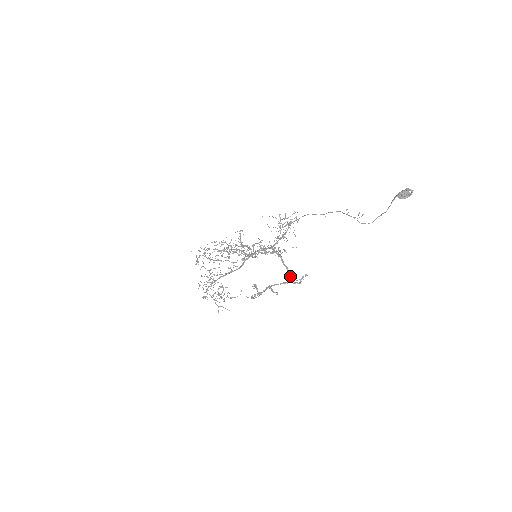
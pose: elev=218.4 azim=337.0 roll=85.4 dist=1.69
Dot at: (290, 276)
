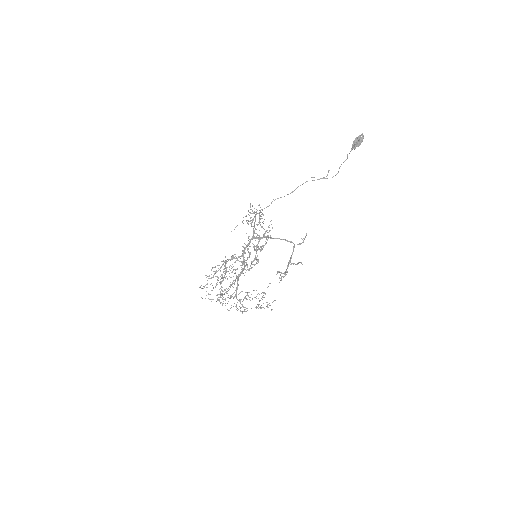
Dot at: occluded
